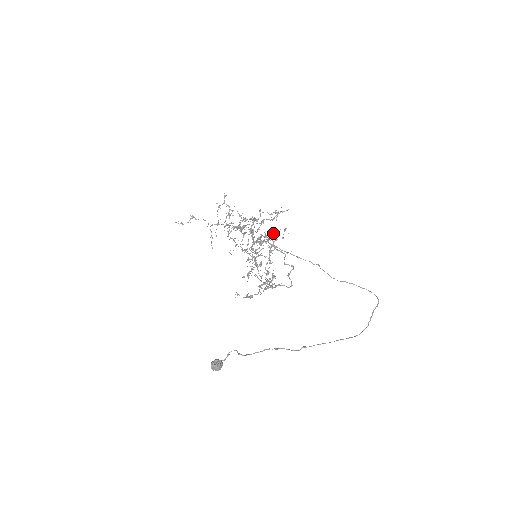
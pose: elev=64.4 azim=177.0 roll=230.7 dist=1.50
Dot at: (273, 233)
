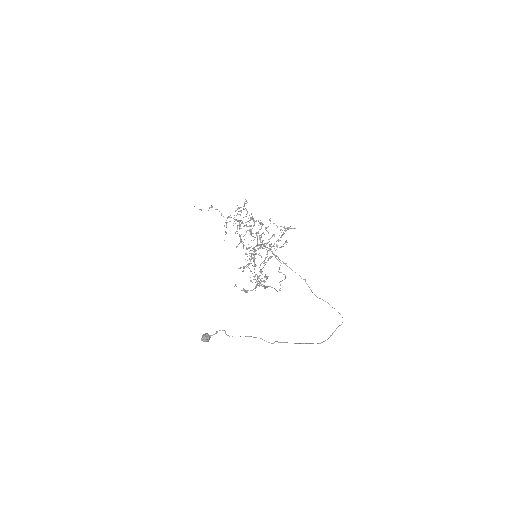
Dot at: occluded
